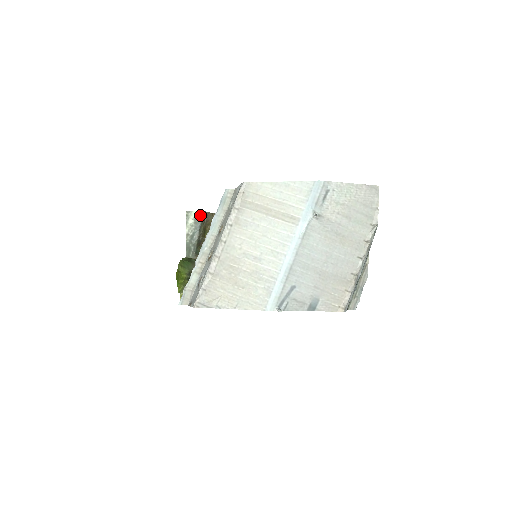
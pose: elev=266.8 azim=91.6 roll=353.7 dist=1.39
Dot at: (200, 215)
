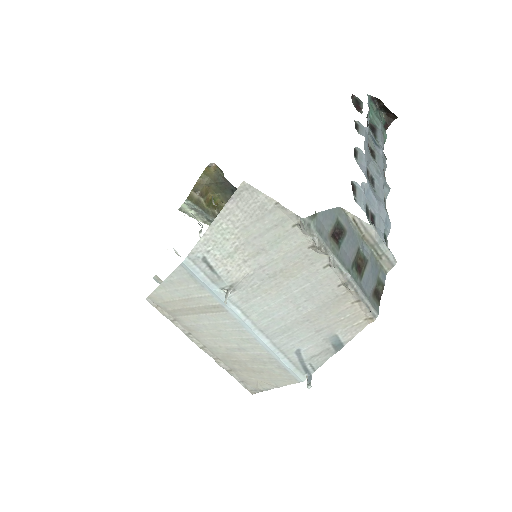
Dot at: (189, 204)
